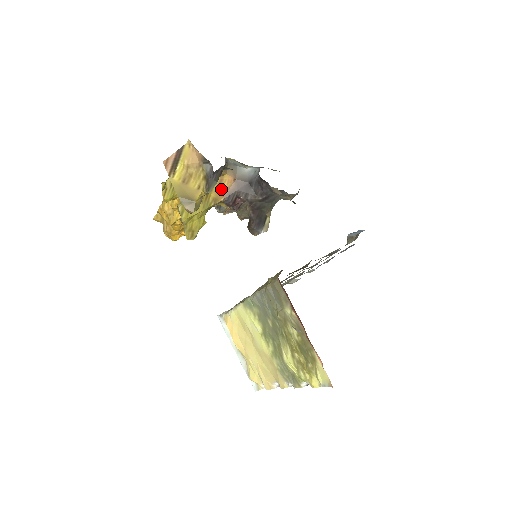
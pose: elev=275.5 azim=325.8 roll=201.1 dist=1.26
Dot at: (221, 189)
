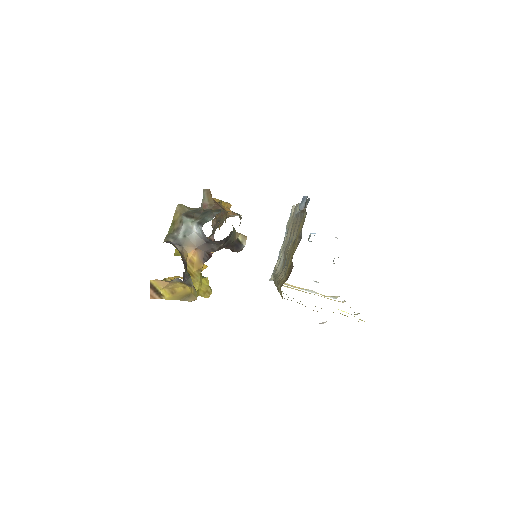
Dot at: (195, 262)
